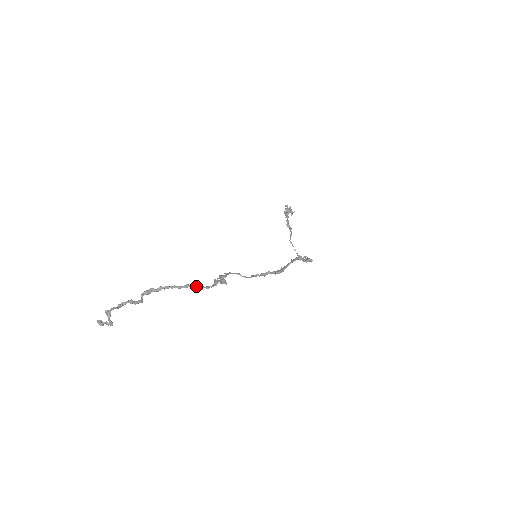
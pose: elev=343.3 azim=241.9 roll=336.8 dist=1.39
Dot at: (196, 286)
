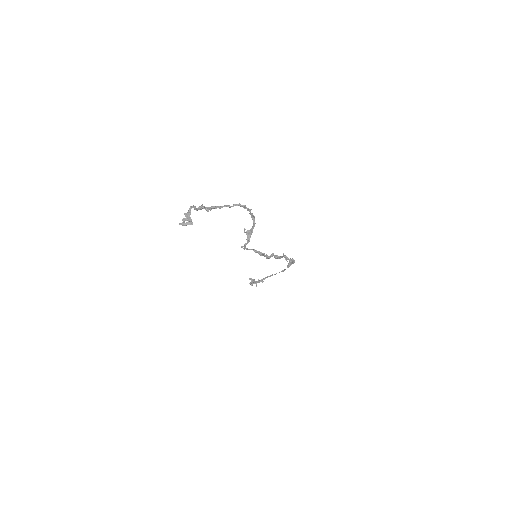
Dot at: (241, 205)
